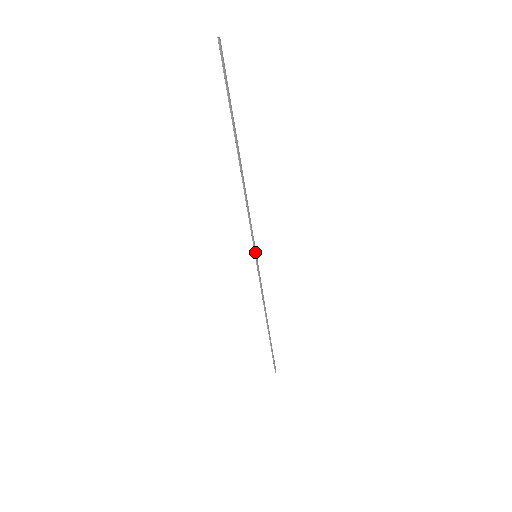
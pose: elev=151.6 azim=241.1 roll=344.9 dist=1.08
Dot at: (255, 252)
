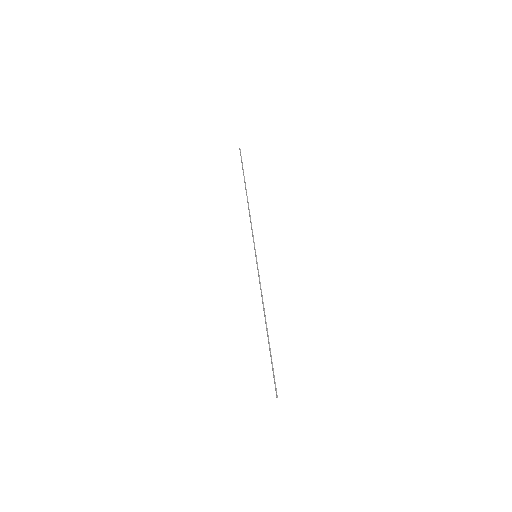
Dot at: occluded
